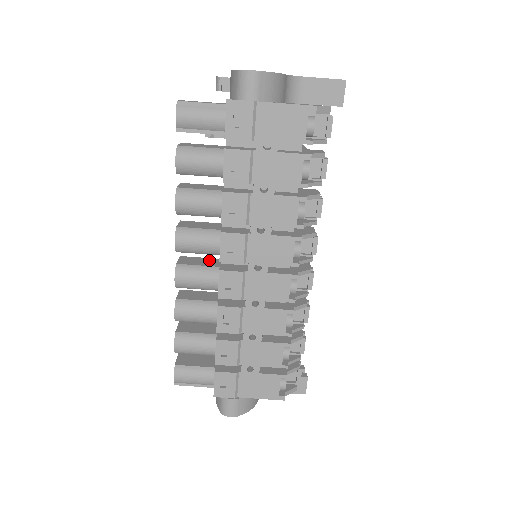
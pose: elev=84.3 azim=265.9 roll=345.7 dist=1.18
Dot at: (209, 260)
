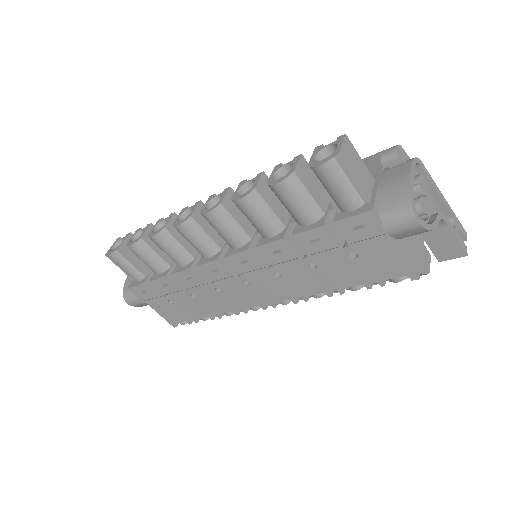
Dot at: occluded
